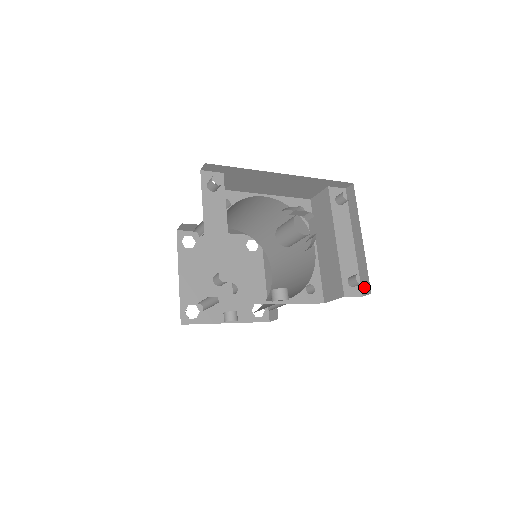
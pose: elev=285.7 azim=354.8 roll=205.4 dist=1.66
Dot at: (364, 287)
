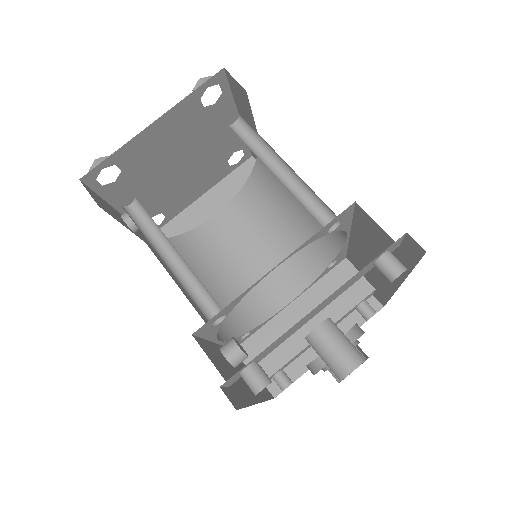
Dot at: (276, 383)
